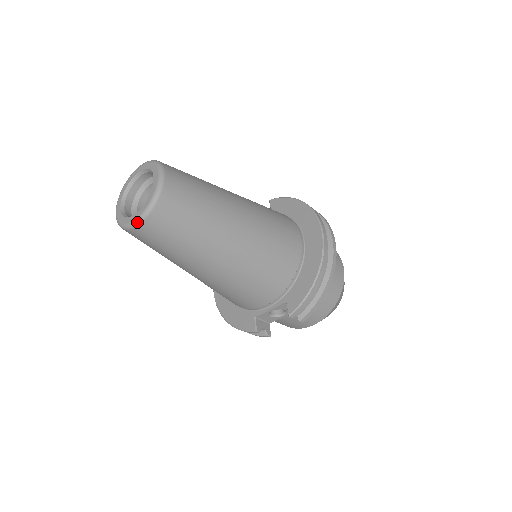
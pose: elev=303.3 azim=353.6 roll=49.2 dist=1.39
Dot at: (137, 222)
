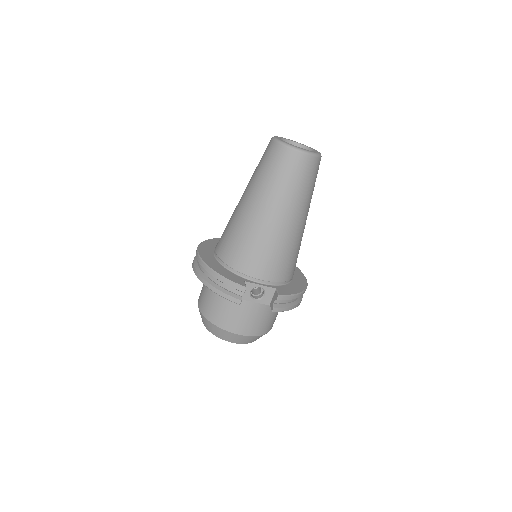
Dot at: (304, 151)
